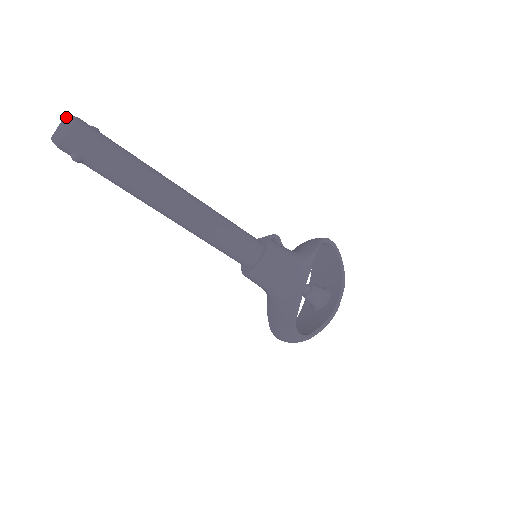
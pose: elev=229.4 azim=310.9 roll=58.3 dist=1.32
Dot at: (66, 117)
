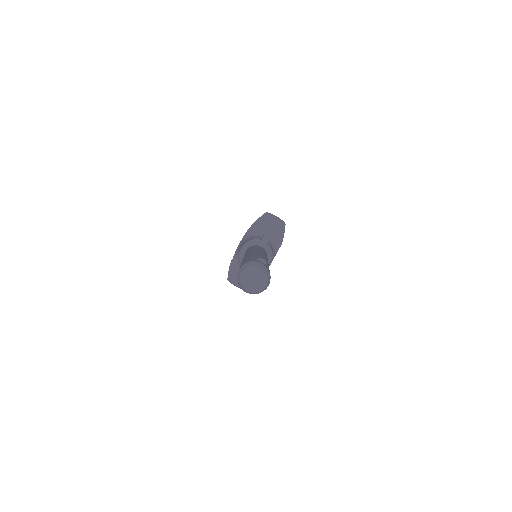
Dot at: (268, 280)
